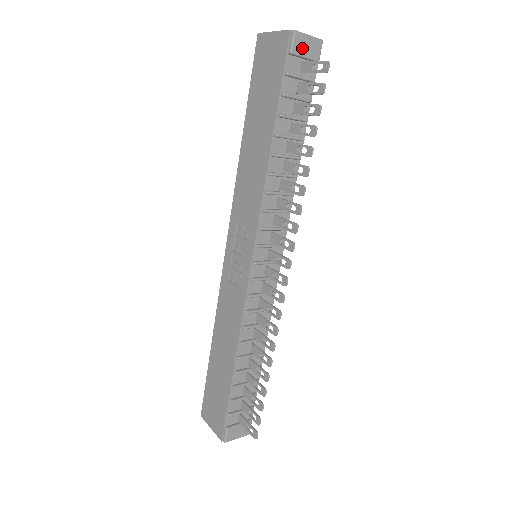
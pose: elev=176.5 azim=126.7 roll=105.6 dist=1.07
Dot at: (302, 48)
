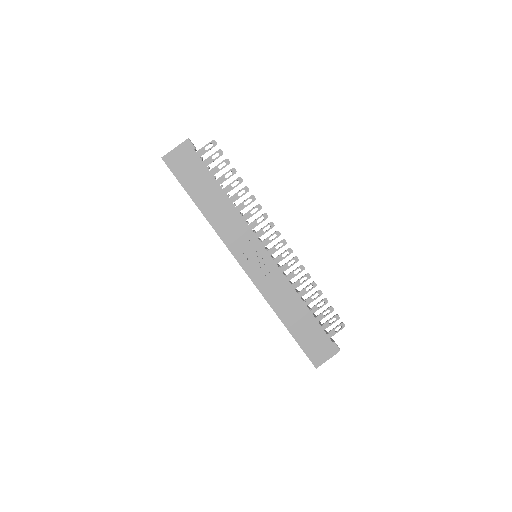
Dot at: occluded
